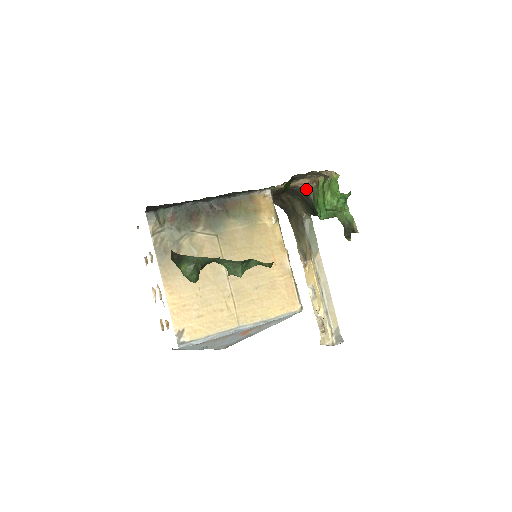
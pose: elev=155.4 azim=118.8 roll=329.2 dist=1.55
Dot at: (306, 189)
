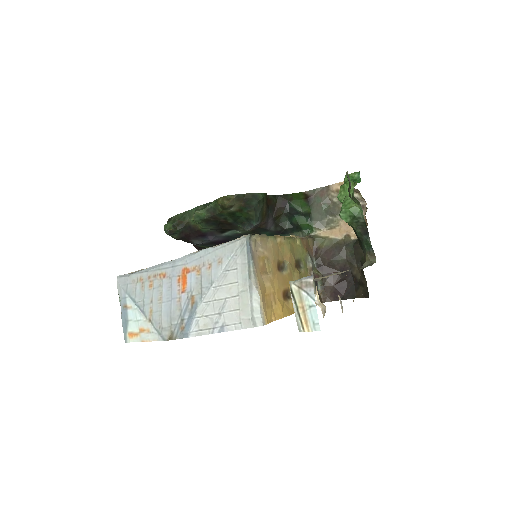
Dot at: occluded
